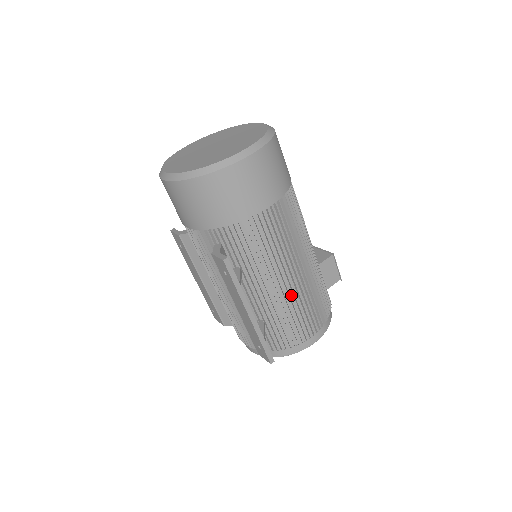
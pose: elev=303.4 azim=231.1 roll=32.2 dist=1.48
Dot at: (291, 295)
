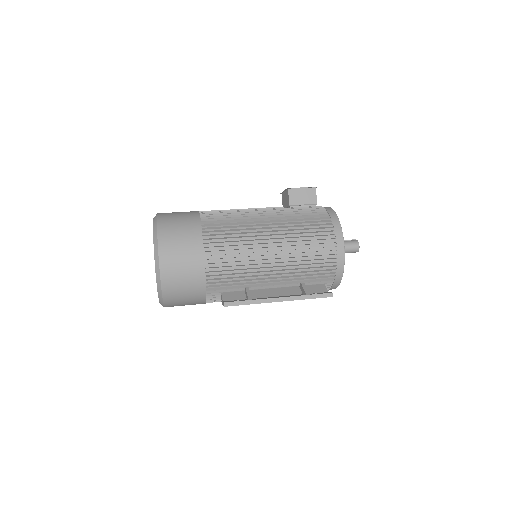
Dot at: (288, 256)
